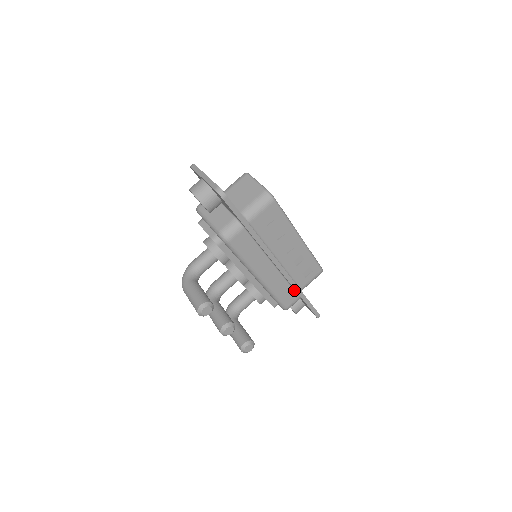
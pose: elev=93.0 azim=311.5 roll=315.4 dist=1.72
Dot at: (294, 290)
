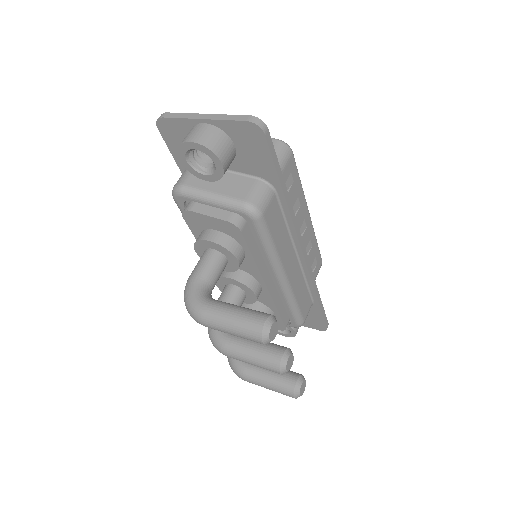
Dot at: (309, 292)
